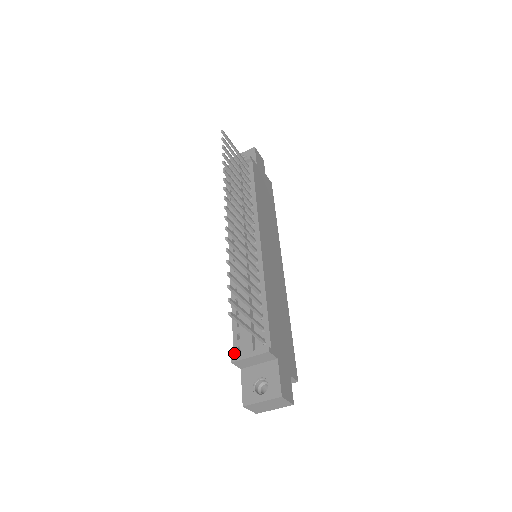
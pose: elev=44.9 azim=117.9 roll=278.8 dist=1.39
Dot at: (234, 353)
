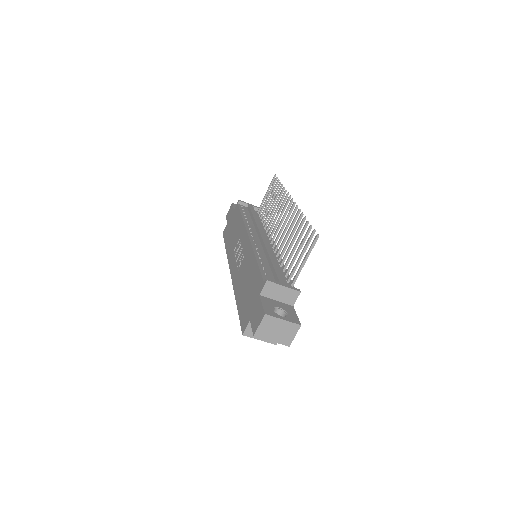
Dot at: (264, 279)
